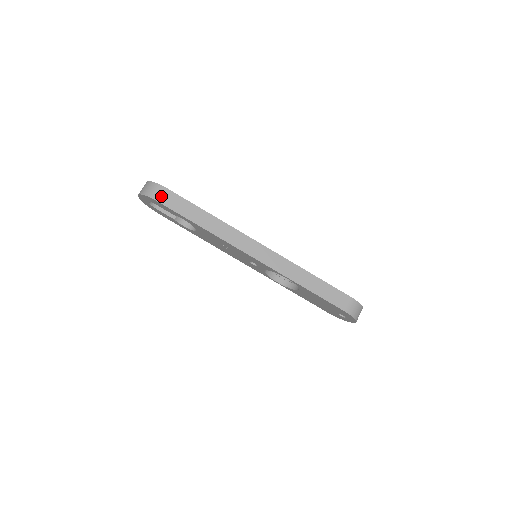
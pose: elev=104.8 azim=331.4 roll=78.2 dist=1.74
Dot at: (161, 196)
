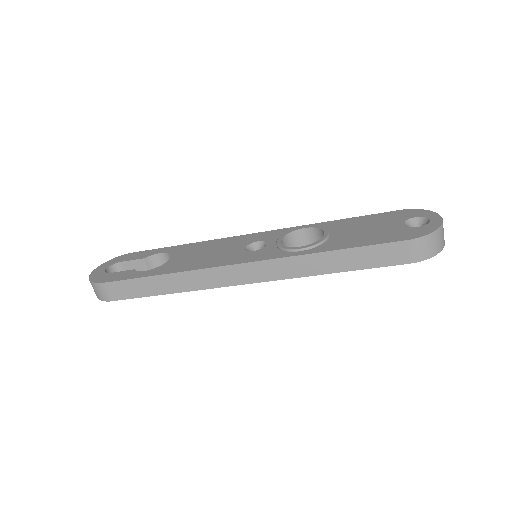
Dot at: (108, 294)
